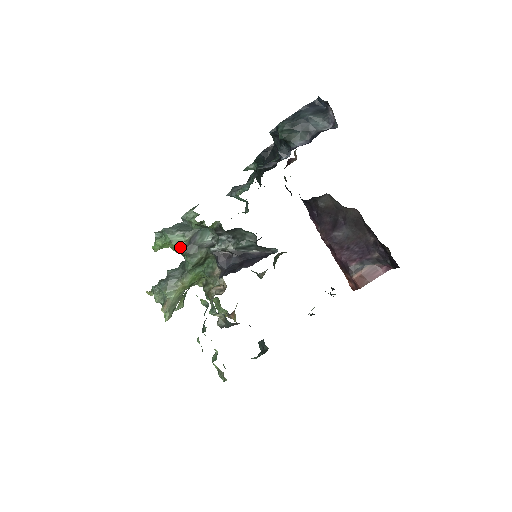
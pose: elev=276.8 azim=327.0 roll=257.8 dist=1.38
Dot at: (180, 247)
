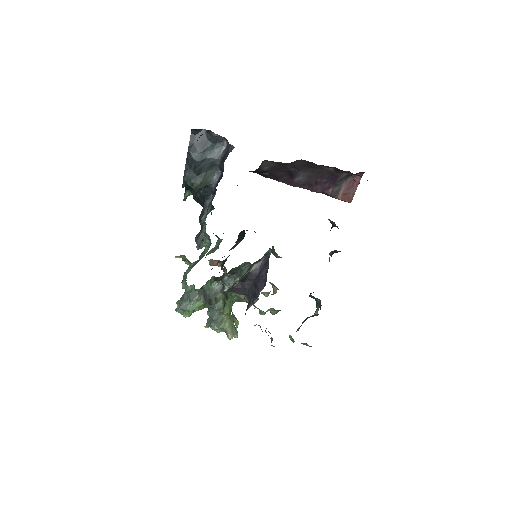
Dot at: (203, 307)
